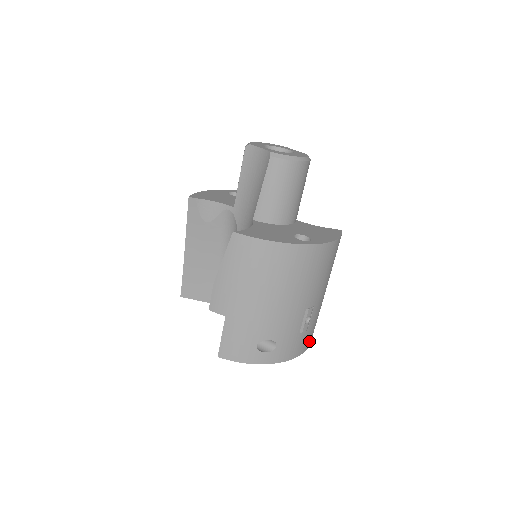
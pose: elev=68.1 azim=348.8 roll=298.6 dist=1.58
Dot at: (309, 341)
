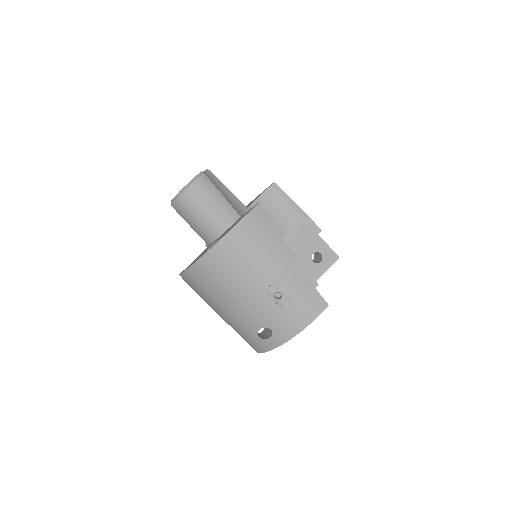
Dot at: (317, 305)
